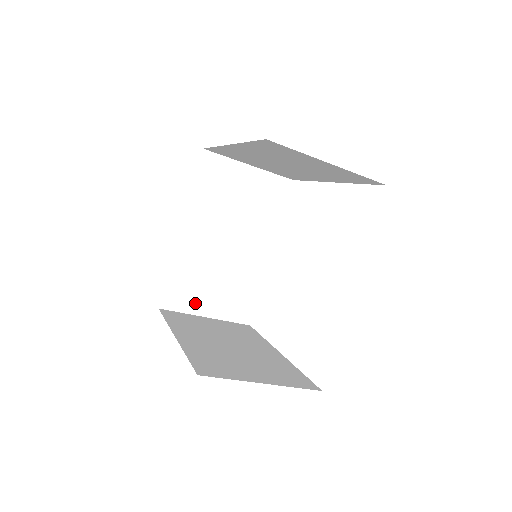
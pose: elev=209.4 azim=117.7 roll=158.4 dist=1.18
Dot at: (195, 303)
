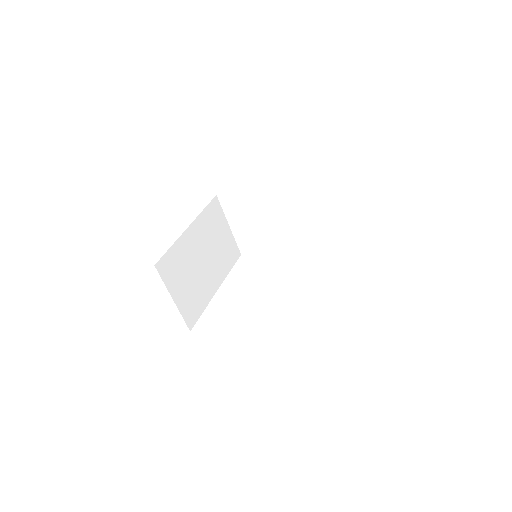
Dot at: (173, 283)
